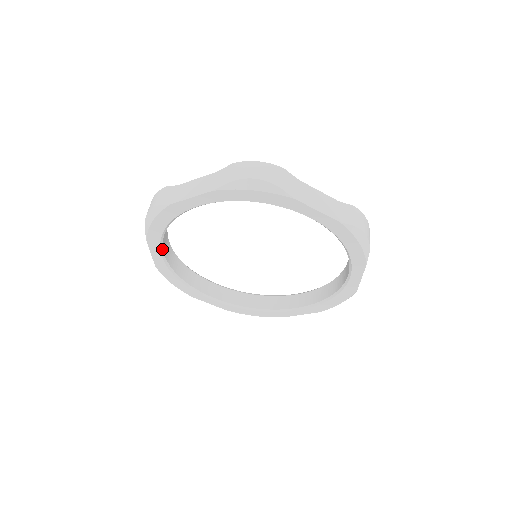
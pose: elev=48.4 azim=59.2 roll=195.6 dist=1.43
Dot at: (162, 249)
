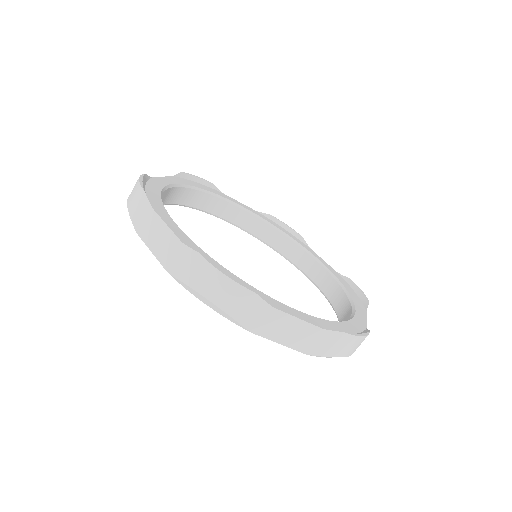
Dot at: occluded
